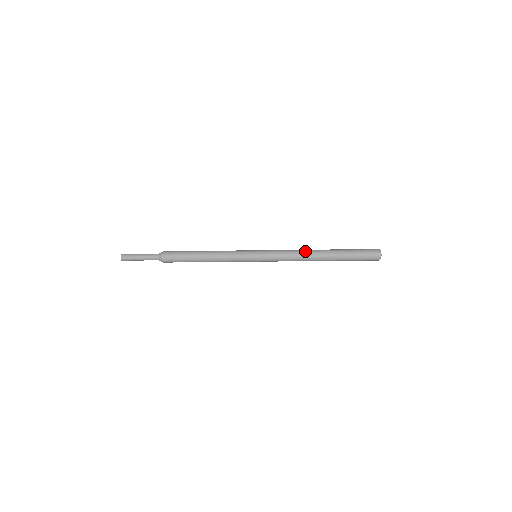
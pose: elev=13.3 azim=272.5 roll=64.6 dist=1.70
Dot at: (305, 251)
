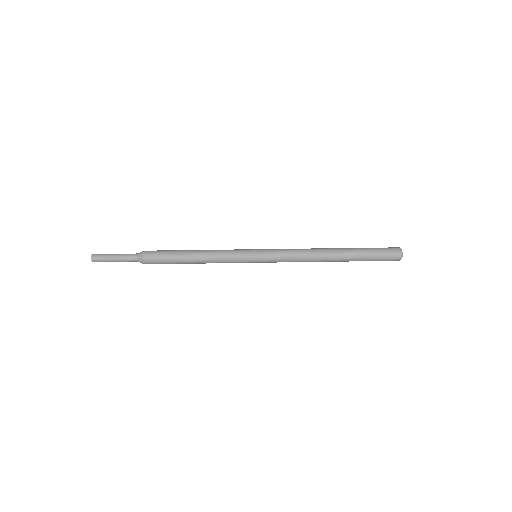
Dot at: (315, 258)
